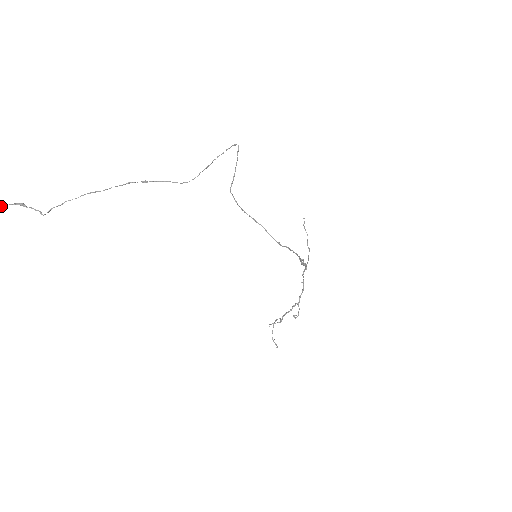
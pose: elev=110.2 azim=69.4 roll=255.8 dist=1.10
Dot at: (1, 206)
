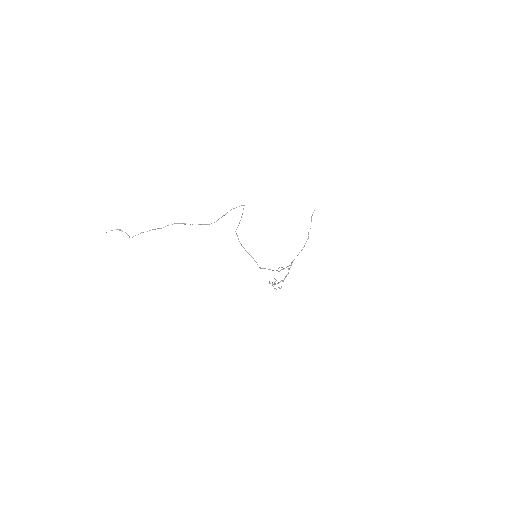
Dot at: occluded
